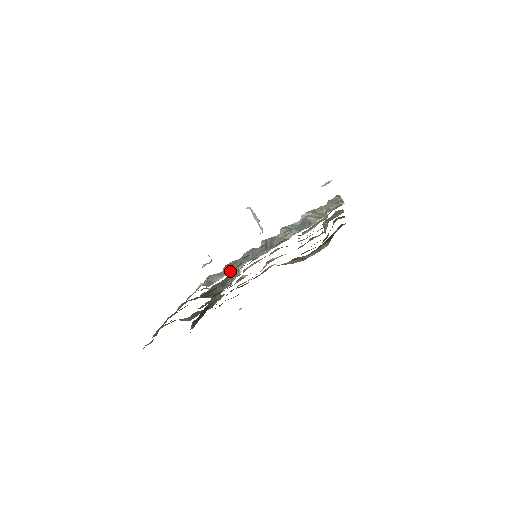
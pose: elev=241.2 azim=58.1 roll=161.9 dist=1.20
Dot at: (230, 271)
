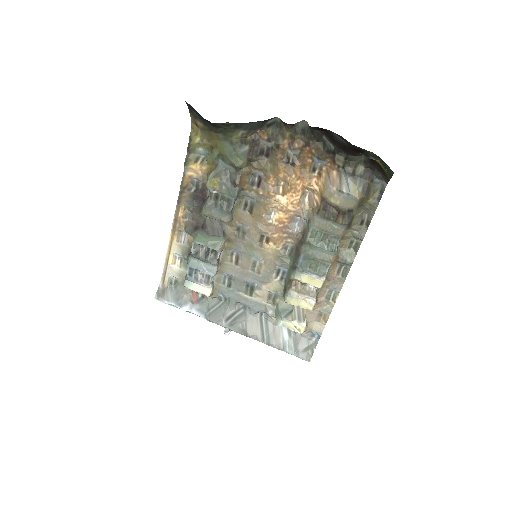
Dot at: (220, 258)
